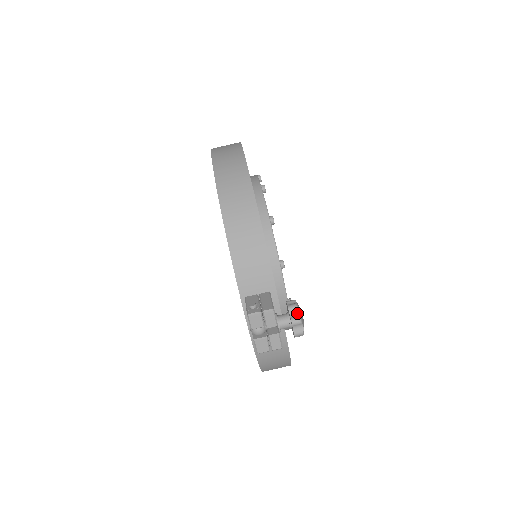
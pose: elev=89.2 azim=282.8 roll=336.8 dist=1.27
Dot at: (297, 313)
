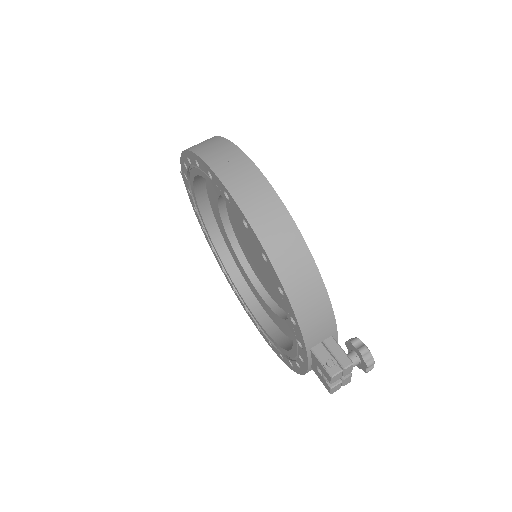
Dot at: (369, 356)
